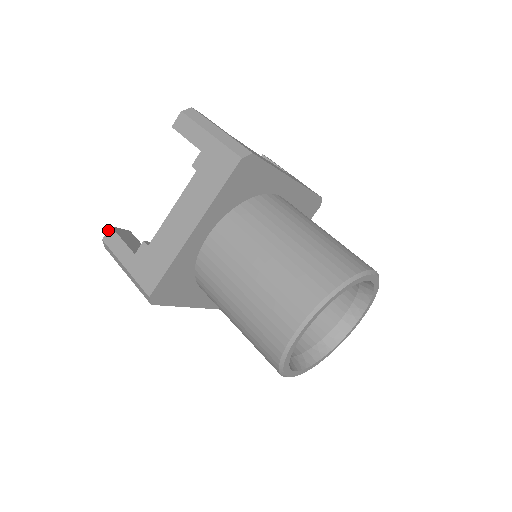
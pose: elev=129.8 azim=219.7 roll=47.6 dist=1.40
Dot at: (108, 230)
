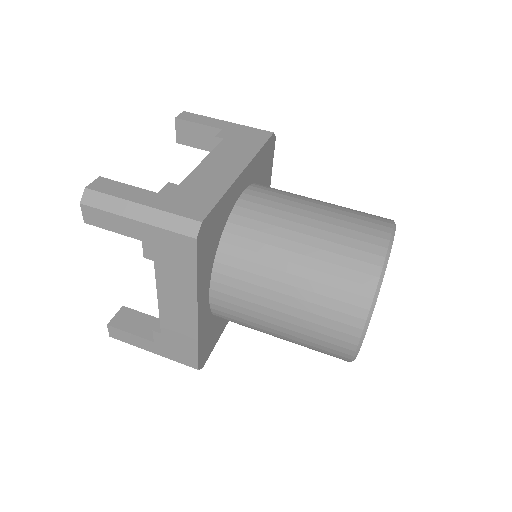
Dot at: (108, 329)
